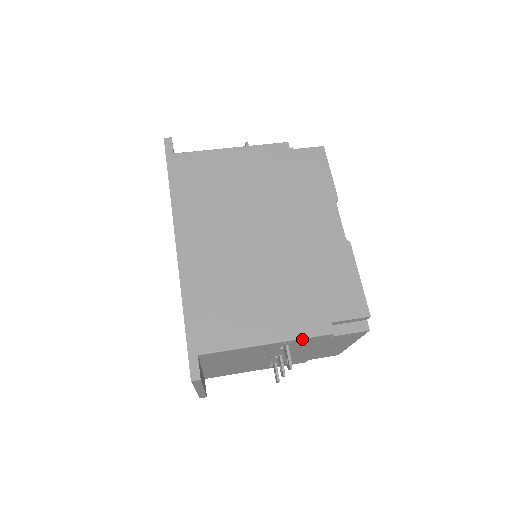
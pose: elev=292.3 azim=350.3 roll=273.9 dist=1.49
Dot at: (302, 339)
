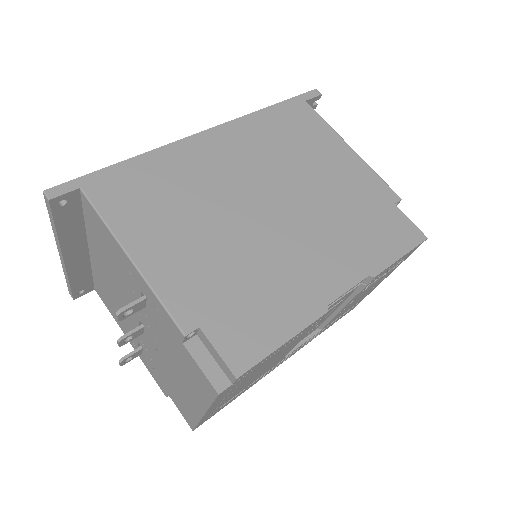
Dot at: (157, 299)
